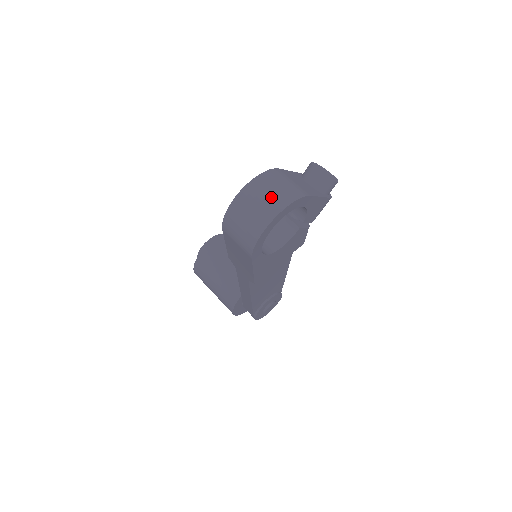
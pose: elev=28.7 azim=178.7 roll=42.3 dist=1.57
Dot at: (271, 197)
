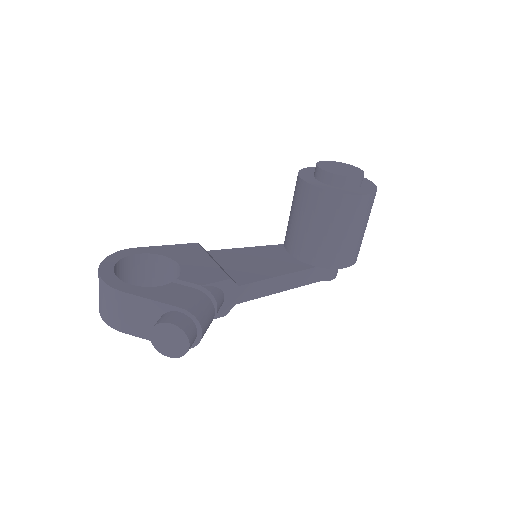
Dot at: (99, 298)
